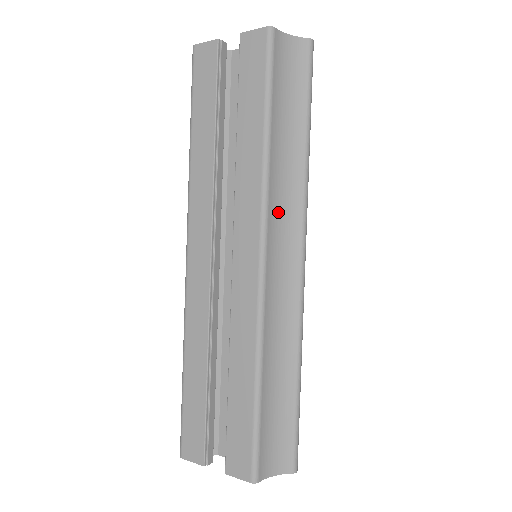
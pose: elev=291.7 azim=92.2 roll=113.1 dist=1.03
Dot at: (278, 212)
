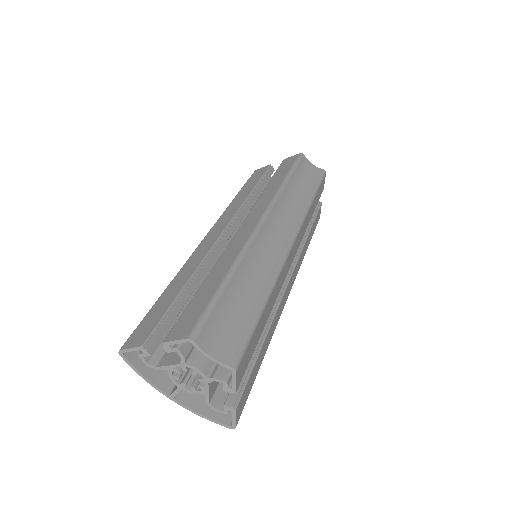
Dot at: (282, 212)
